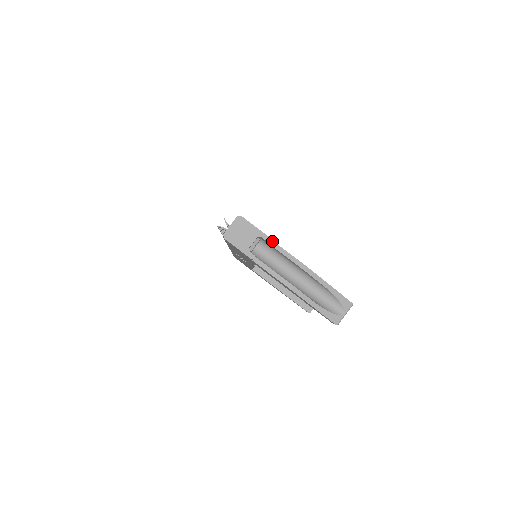
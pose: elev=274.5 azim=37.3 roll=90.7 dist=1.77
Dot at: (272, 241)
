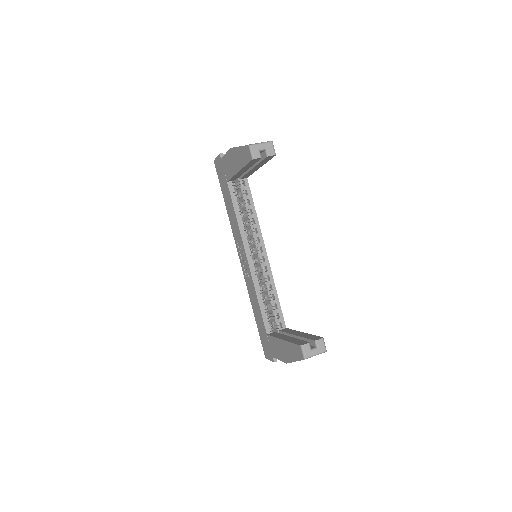
Dot at: occluded
